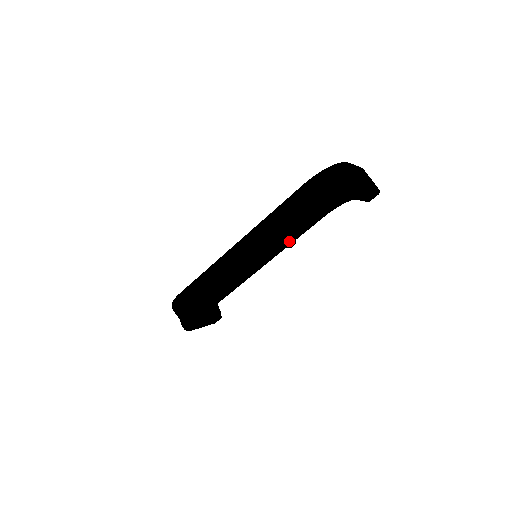
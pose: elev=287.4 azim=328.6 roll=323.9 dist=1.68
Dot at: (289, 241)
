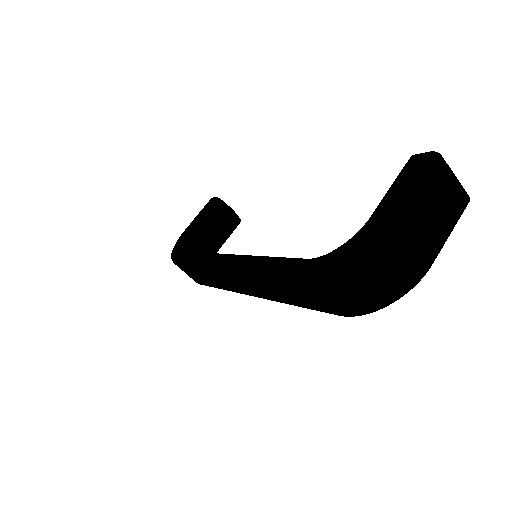
Dot at: occluded
